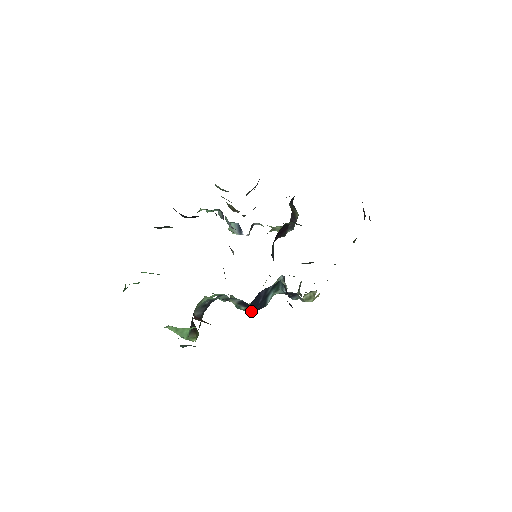
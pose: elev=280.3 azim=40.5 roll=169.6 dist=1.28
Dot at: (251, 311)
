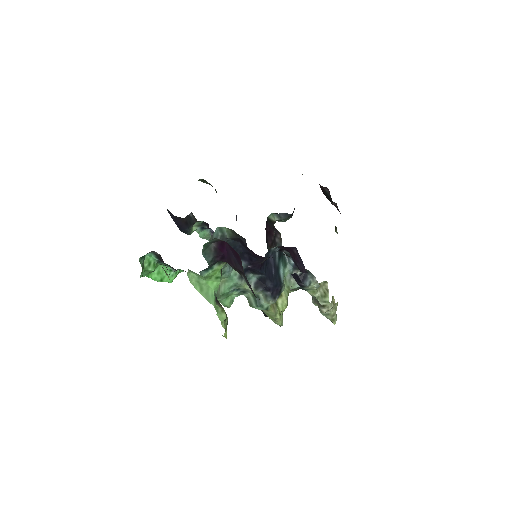
Dot at: (271, 299)
